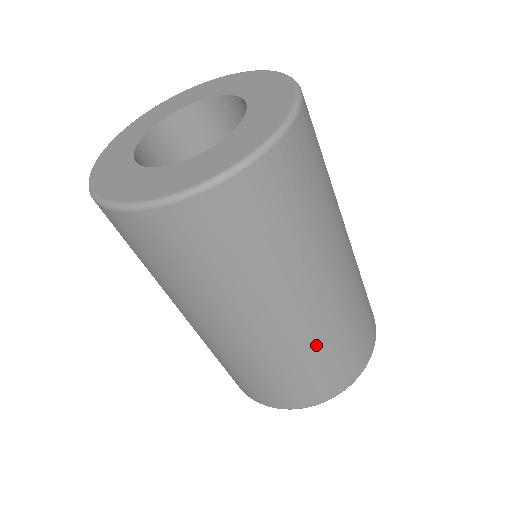
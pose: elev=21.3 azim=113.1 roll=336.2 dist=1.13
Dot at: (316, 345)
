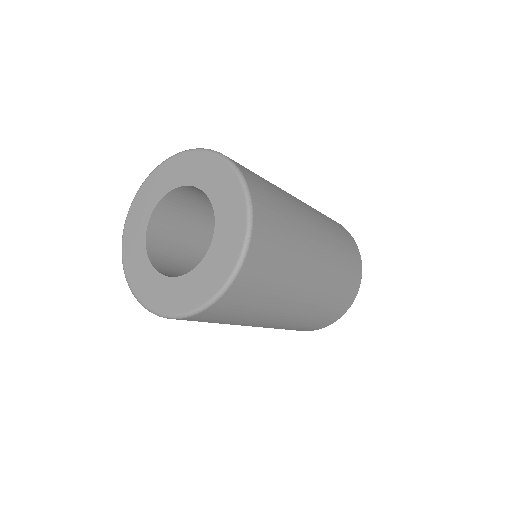
Dot at: (304, 319)
